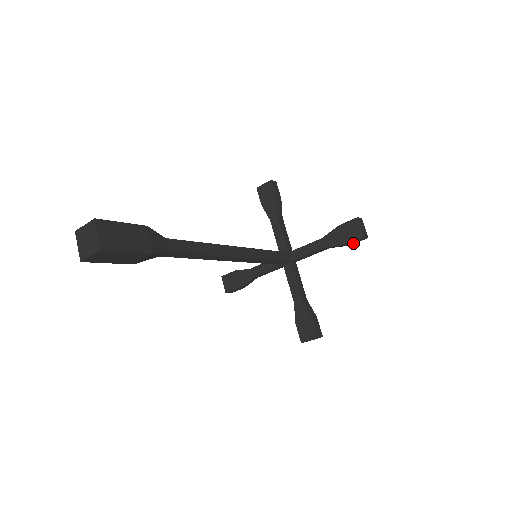
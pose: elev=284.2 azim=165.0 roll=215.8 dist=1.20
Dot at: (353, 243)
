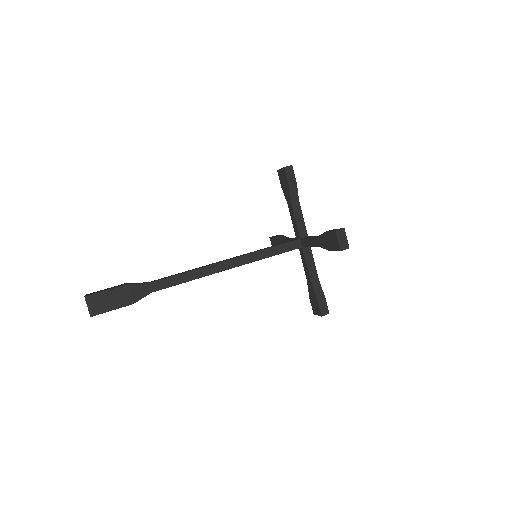
Dot at: occluded
